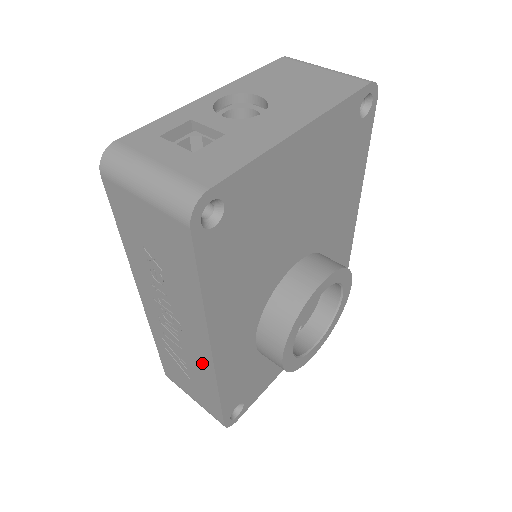
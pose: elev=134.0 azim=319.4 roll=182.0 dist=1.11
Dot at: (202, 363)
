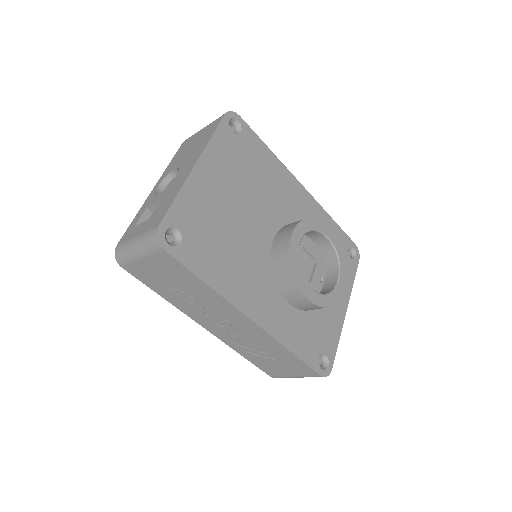
Dot at: (260, 336)
